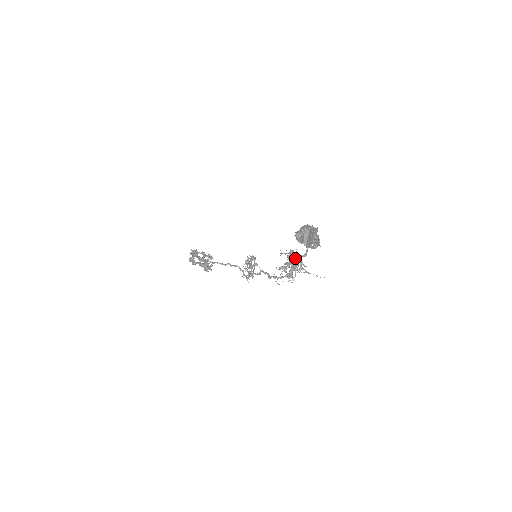
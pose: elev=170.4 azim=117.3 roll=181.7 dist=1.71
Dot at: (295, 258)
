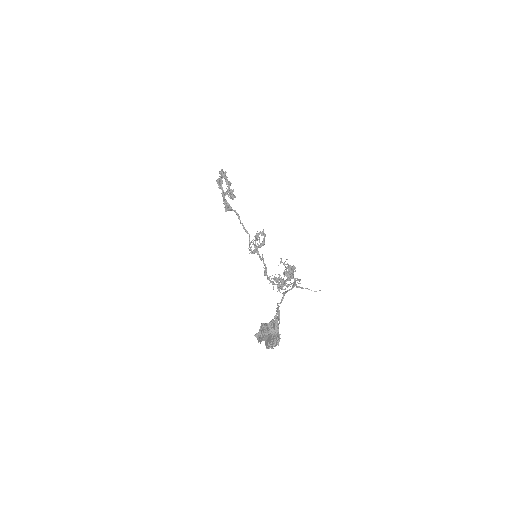
Dot at: (288, 279)
